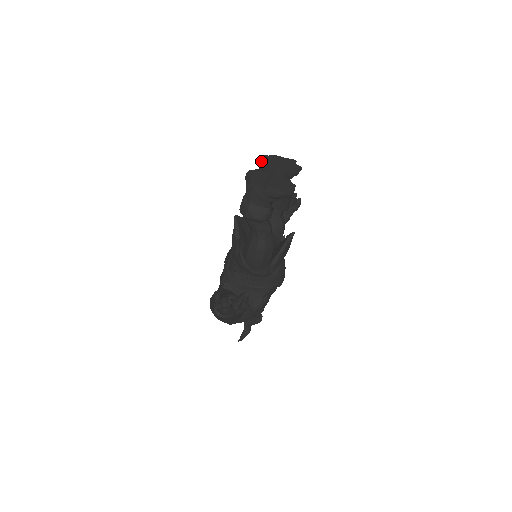
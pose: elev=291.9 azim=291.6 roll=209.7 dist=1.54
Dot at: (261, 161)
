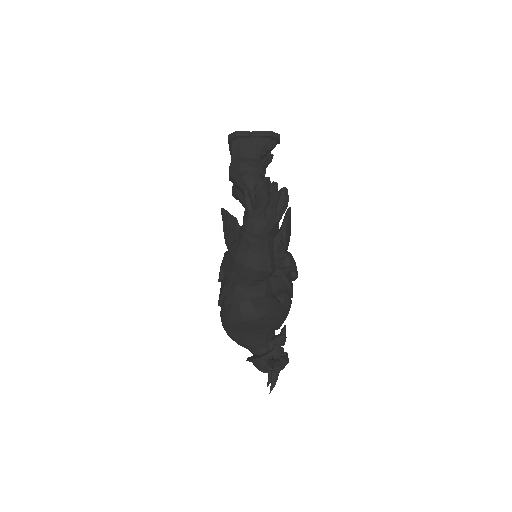
Dot at: occluded
